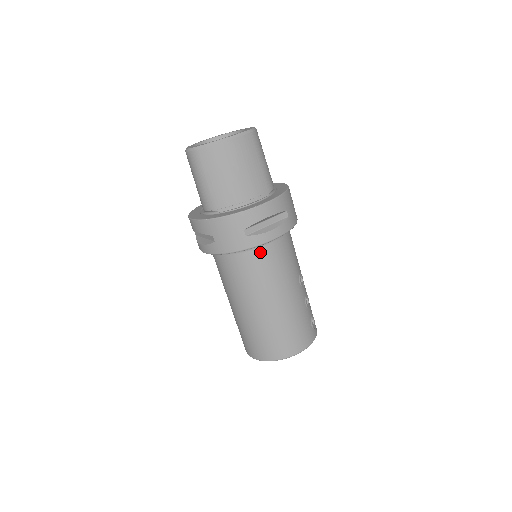
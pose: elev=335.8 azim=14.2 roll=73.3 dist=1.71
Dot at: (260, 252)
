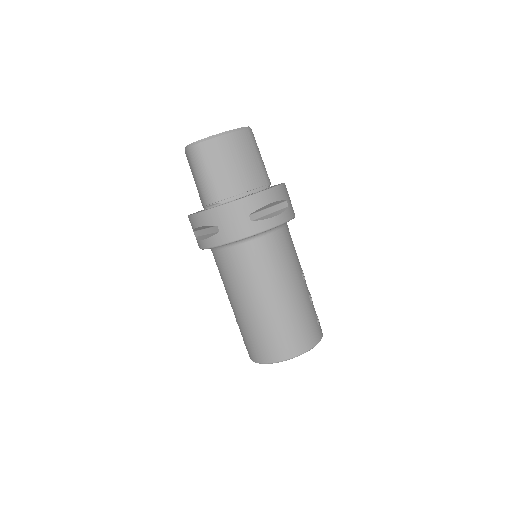
Dot at: (264, 241)
